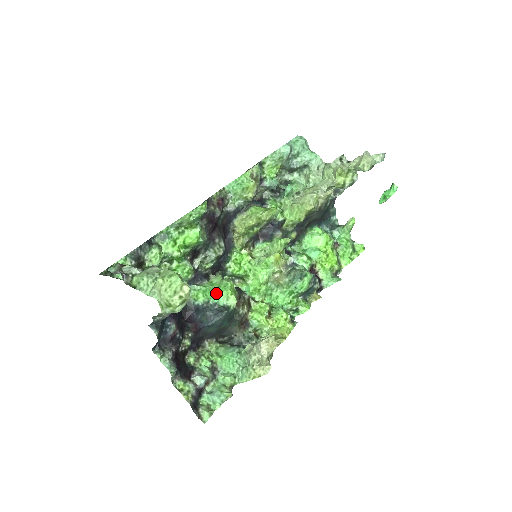
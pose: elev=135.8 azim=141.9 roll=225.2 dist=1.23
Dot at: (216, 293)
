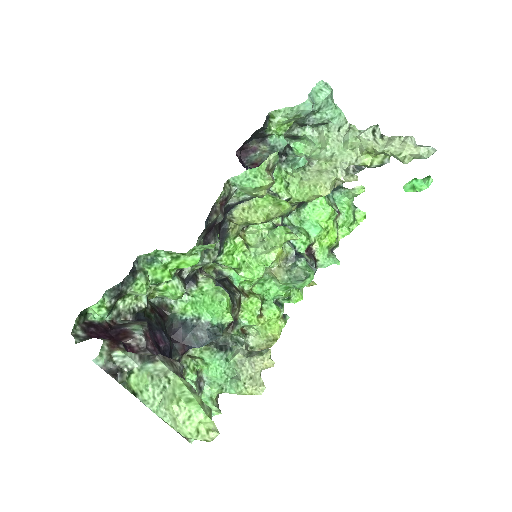
Dot at: (209, 311)
